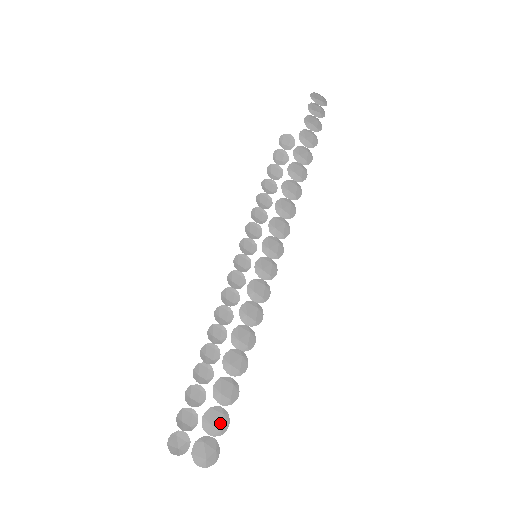
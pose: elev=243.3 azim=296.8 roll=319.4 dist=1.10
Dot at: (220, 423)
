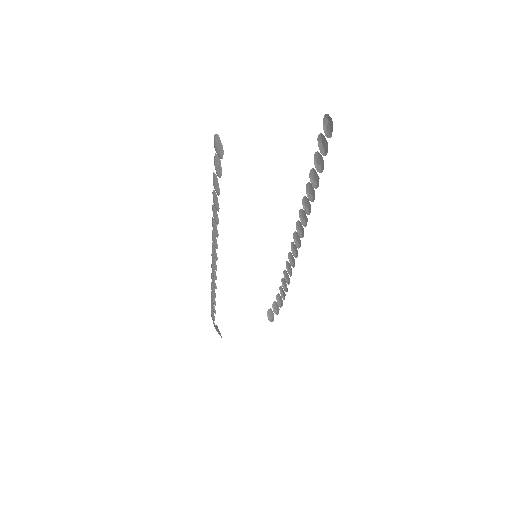
Dot at: (325, 146)
